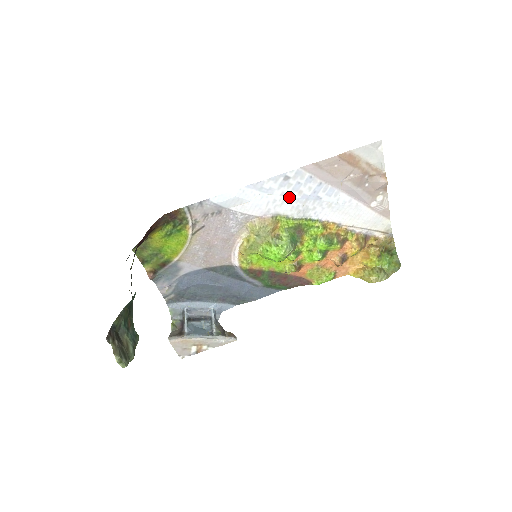
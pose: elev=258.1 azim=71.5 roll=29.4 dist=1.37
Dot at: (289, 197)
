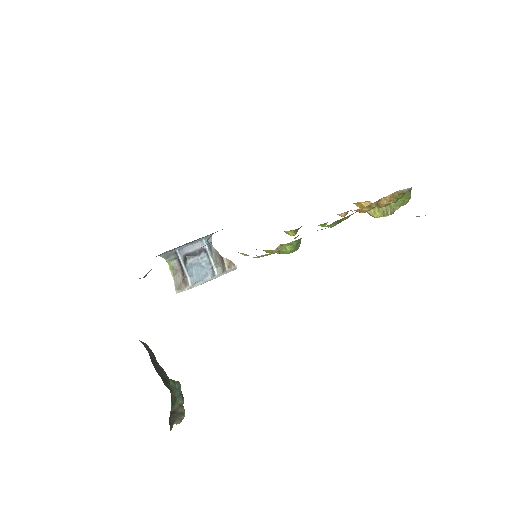
Dot at: occluded
